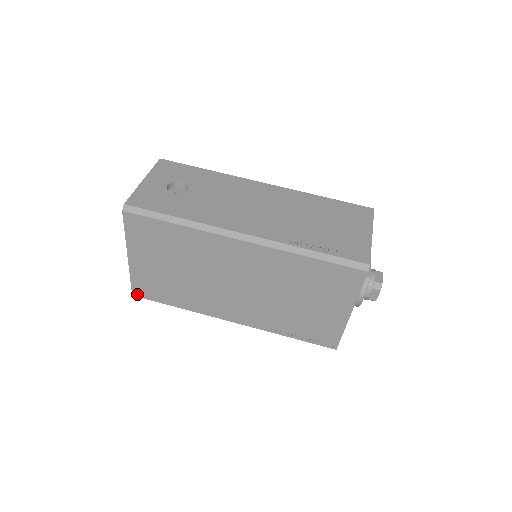
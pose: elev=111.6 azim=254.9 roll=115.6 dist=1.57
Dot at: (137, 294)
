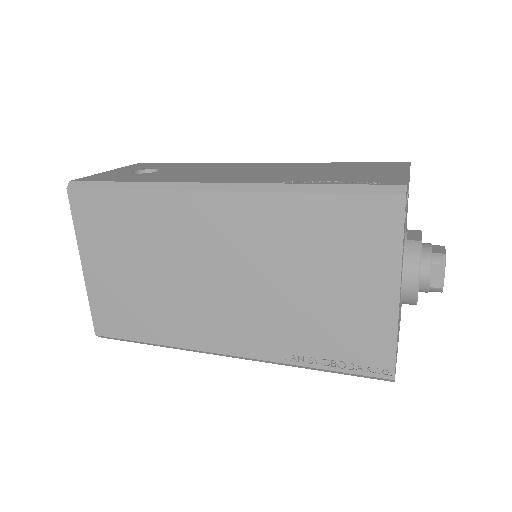
Dot at: (101, 331)
